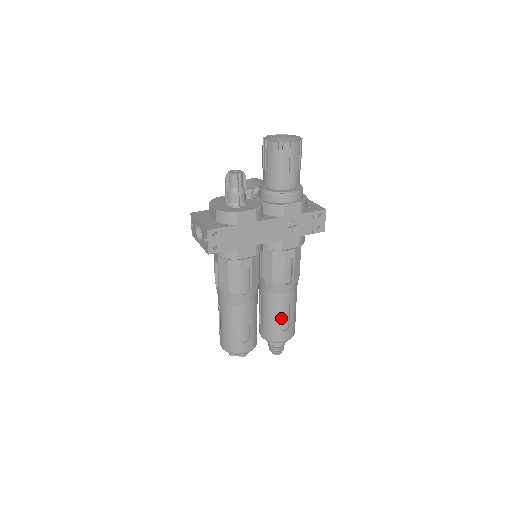
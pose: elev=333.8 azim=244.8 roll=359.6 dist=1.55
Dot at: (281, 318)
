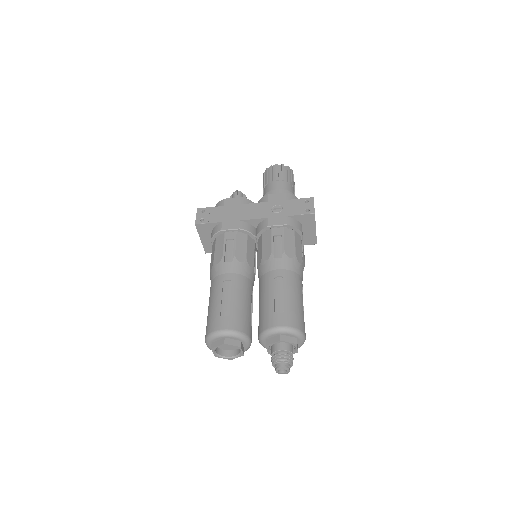
Dot at: (272, 297)
